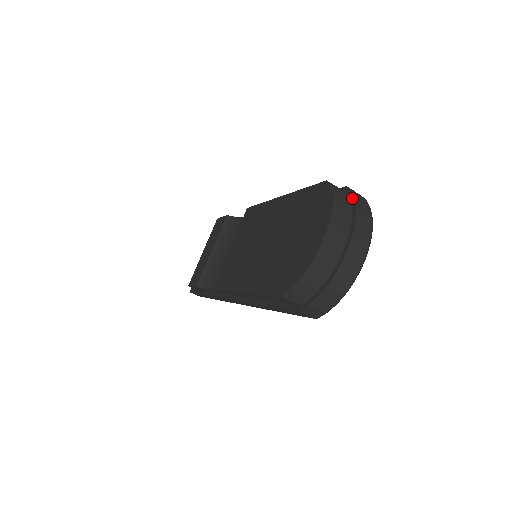
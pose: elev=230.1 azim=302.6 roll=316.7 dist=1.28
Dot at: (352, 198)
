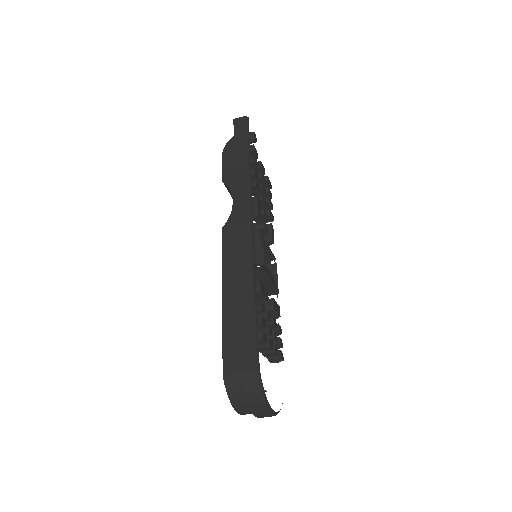
Dot at: (243, 392)
